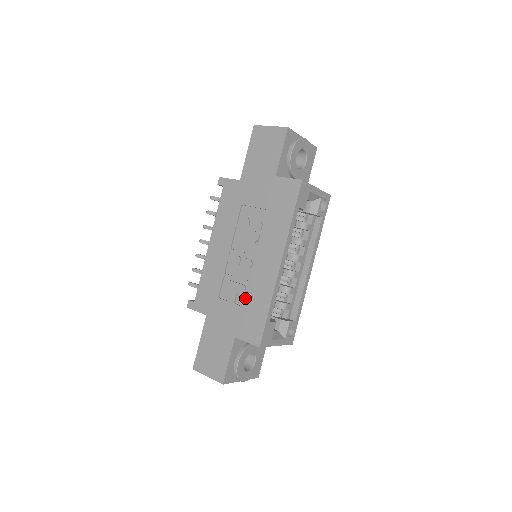
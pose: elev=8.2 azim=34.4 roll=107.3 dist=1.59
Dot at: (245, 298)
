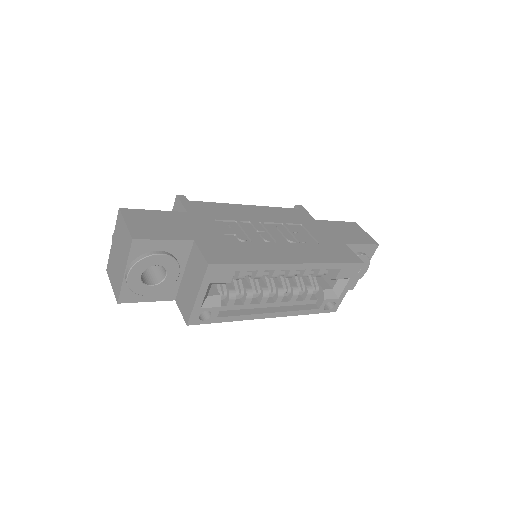
Dot at: (238, 241)
